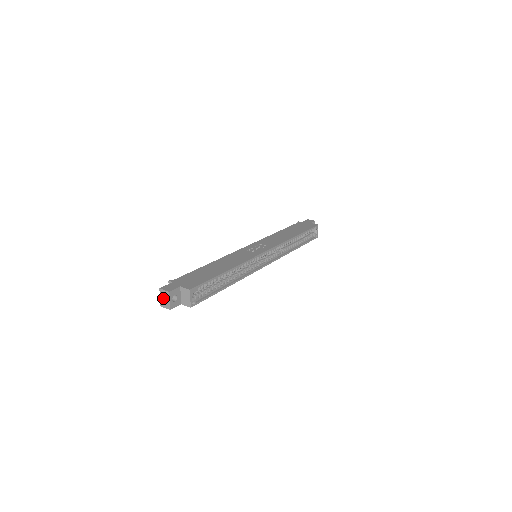
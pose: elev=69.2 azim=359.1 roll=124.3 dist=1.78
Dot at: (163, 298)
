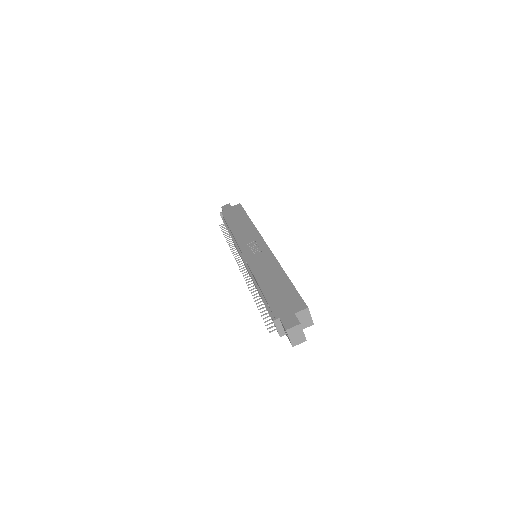
Dot at: (294, 336)
